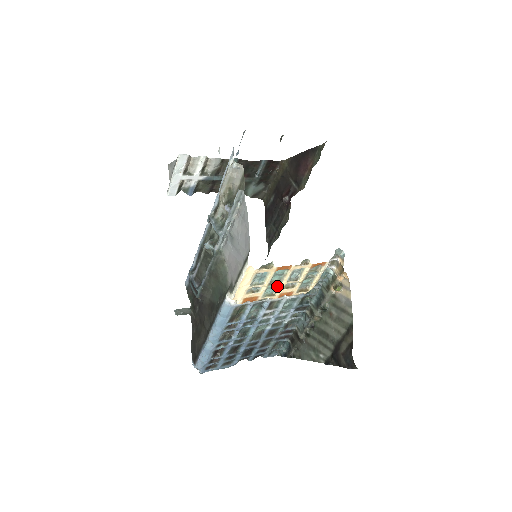
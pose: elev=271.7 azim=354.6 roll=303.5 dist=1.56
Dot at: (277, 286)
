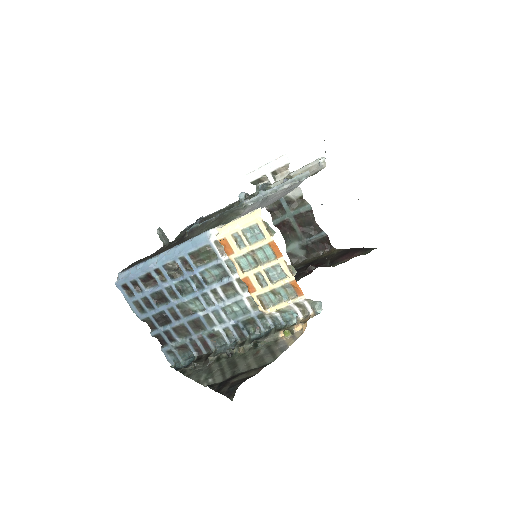
Dot at: (253, 267)
